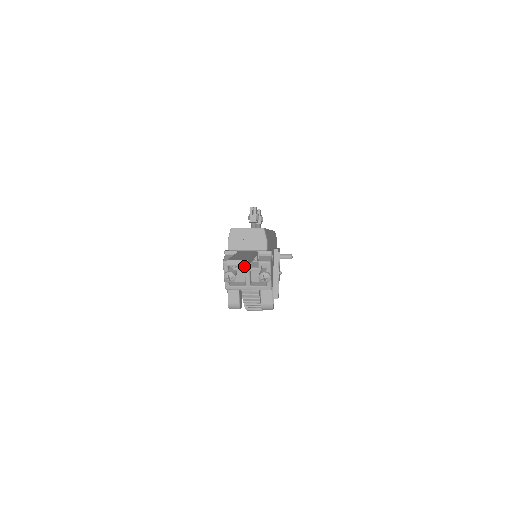
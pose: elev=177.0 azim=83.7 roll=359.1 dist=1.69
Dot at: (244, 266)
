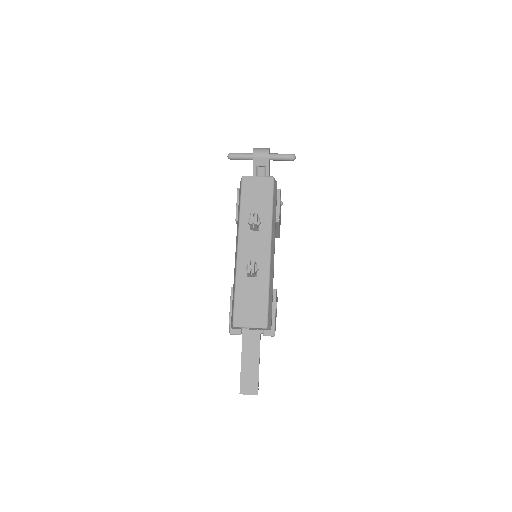
Dot at: occluded
